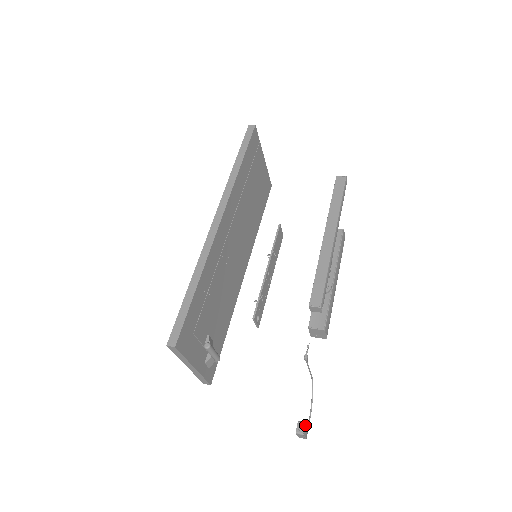
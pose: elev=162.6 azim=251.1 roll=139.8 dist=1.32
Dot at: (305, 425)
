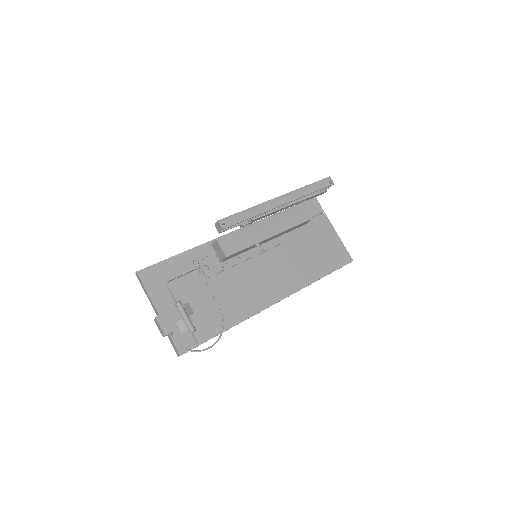
Dot at: (164, 313)
